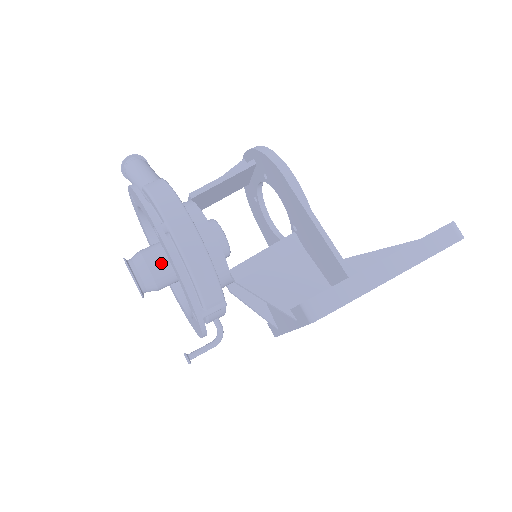
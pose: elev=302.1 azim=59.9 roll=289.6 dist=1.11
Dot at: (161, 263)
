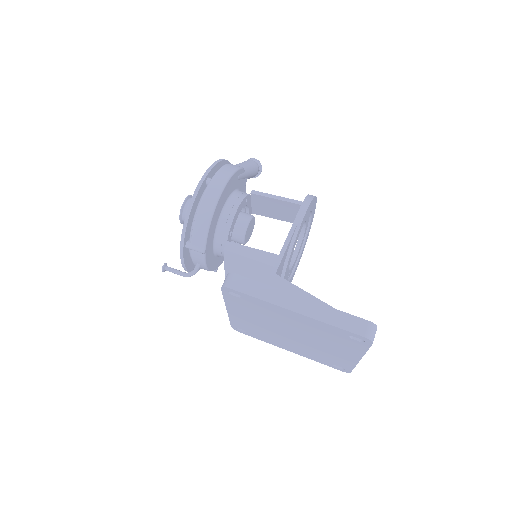
Dot at: occluded
